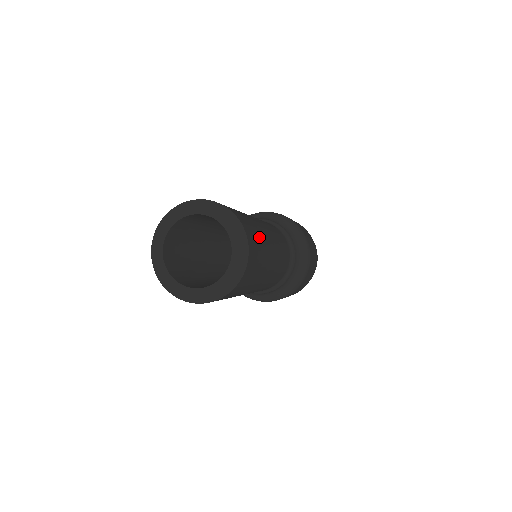
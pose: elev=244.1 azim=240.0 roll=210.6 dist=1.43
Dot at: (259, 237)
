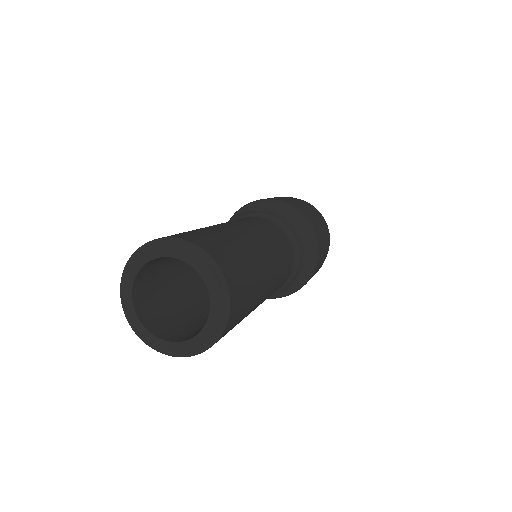
Dot at: (207, 232)
